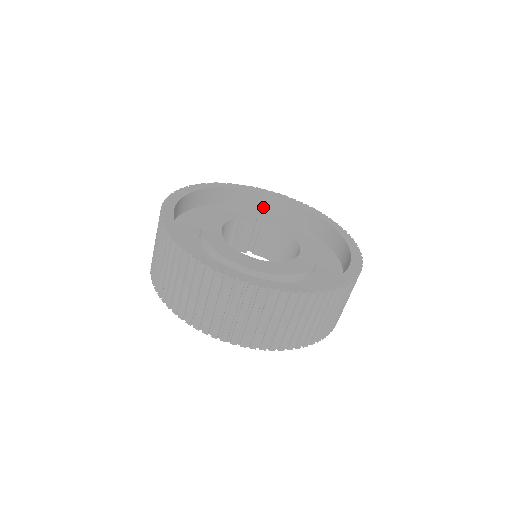
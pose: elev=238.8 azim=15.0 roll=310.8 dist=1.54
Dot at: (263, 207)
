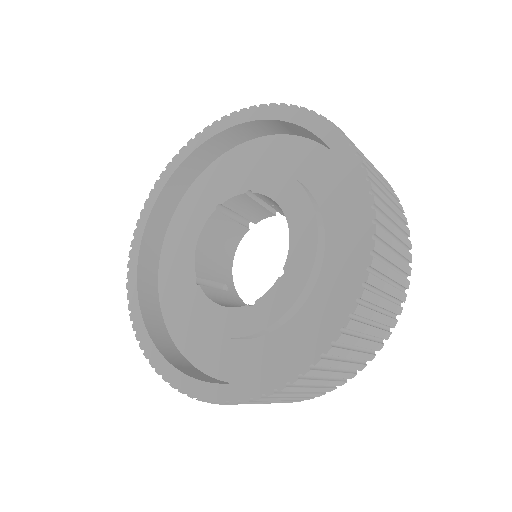
Dot at: (275, 131)
